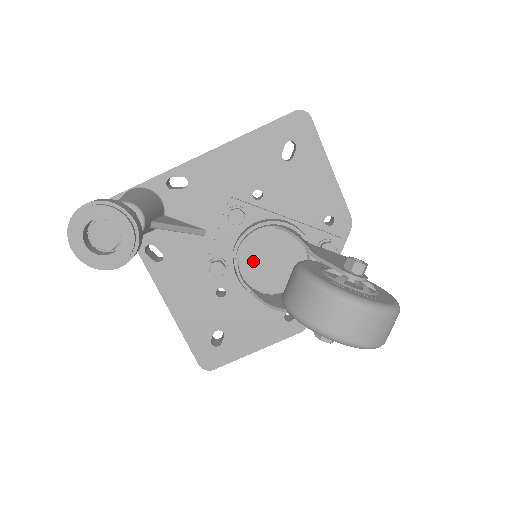
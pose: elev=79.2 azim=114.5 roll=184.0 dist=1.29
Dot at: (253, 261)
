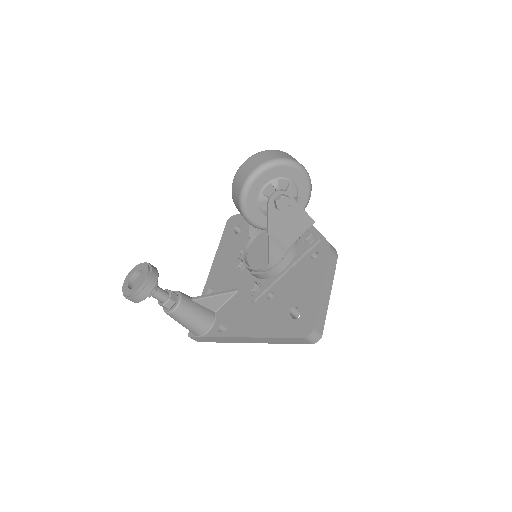
Dot at: (259, 260)
